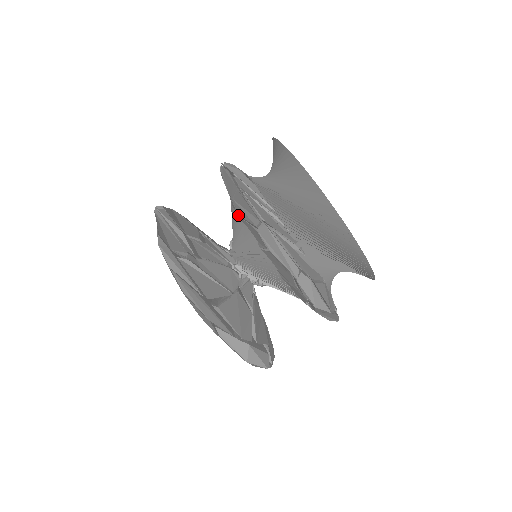
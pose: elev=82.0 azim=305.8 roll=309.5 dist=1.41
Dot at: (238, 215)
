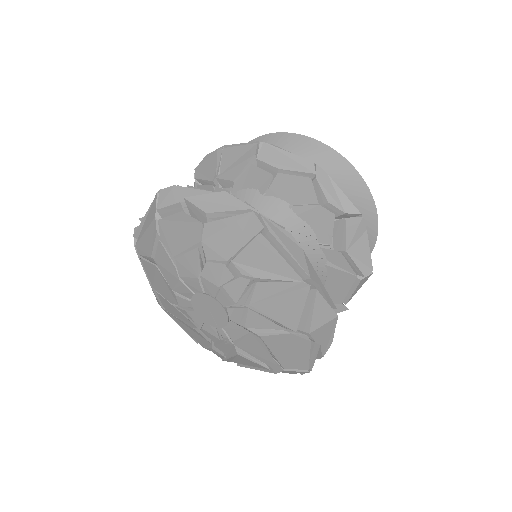
Dot at: occluded
